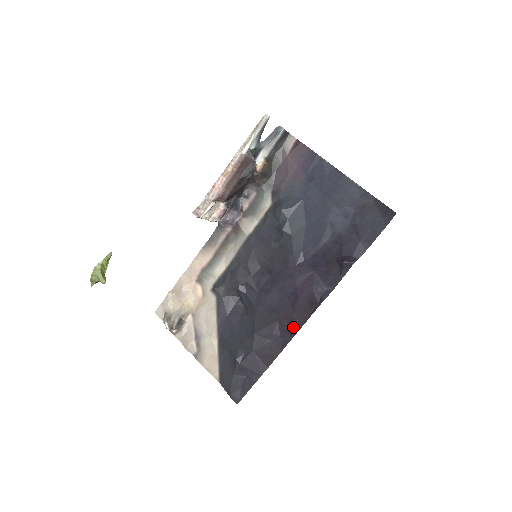
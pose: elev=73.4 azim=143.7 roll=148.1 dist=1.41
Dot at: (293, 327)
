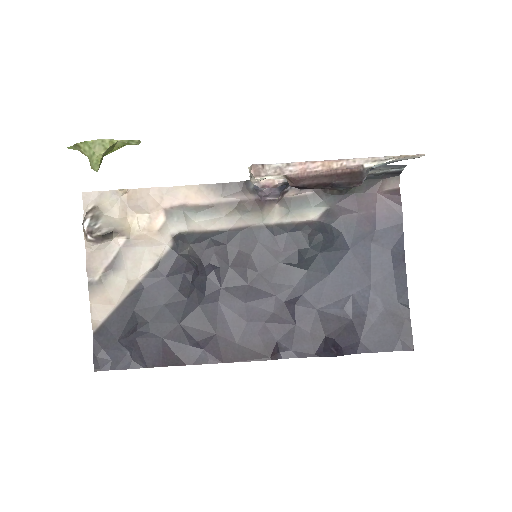
Dot at: (225, 354)
